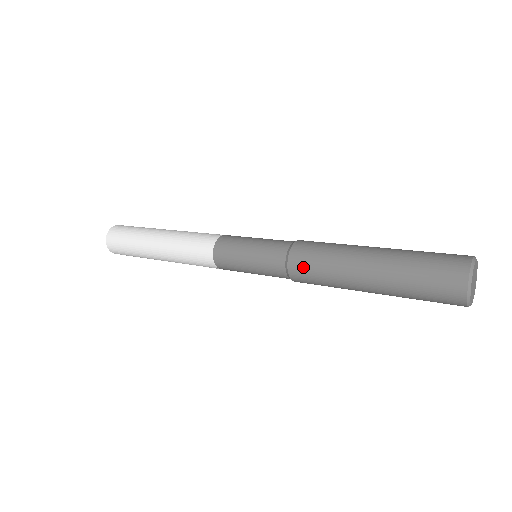
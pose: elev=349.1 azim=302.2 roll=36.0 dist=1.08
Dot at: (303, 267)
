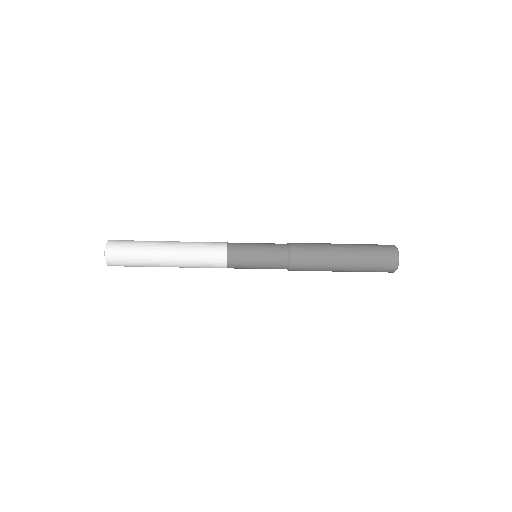
Dot at: (302, 262)
